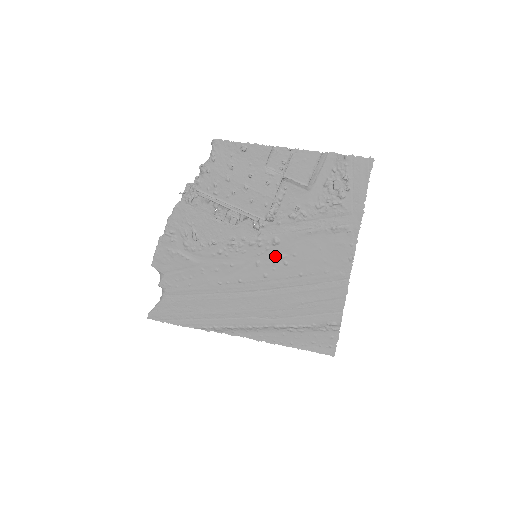
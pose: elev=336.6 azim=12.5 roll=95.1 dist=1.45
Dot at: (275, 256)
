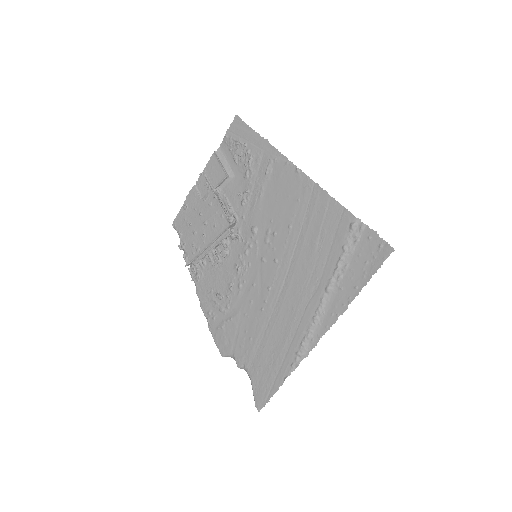
Dot at: (265, 239)
